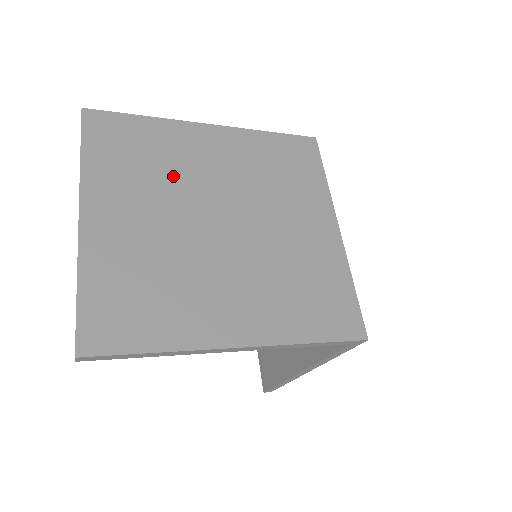
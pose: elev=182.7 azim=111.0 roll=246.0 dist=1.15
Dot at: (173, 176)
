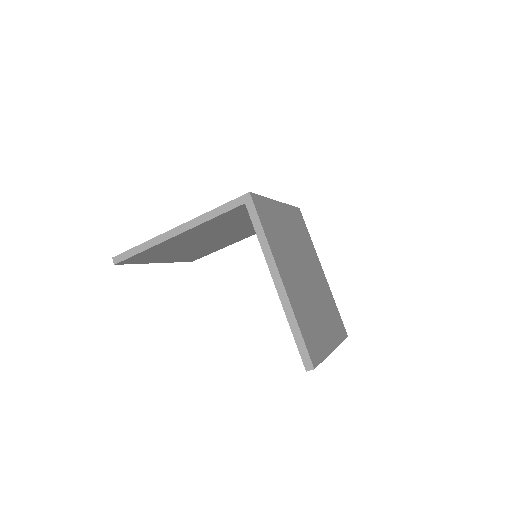
Dot at: occluded
